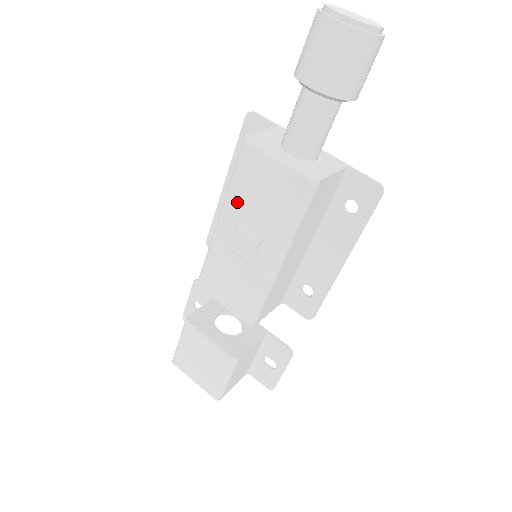
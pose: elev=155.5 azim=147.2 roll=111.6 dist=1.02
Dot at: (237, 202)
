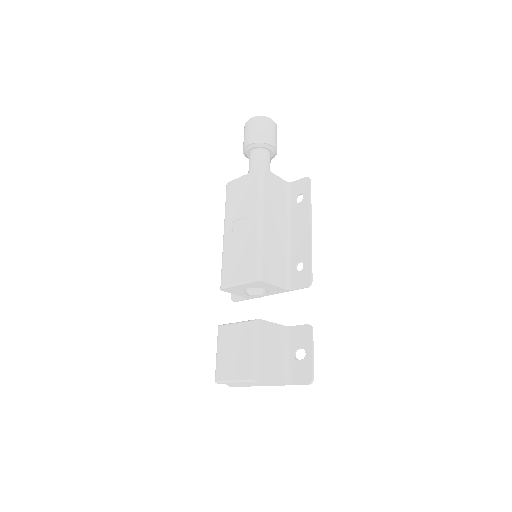
Dot at: (230, 213)
